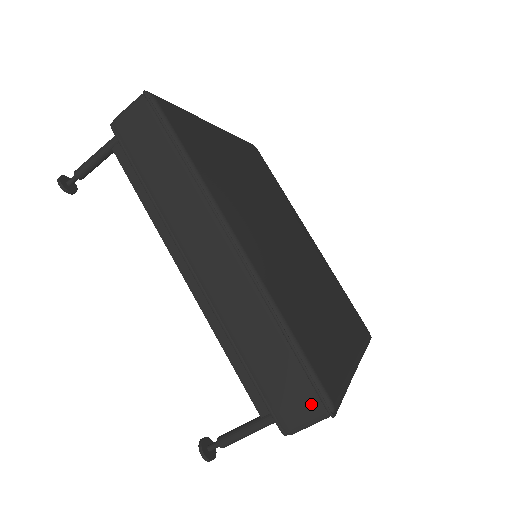
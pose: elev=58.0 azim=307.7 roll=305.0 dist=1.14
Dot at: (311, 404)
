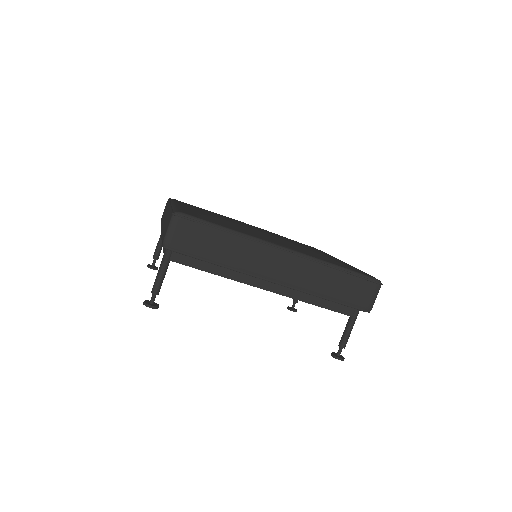
Dot at: (371, 288)
